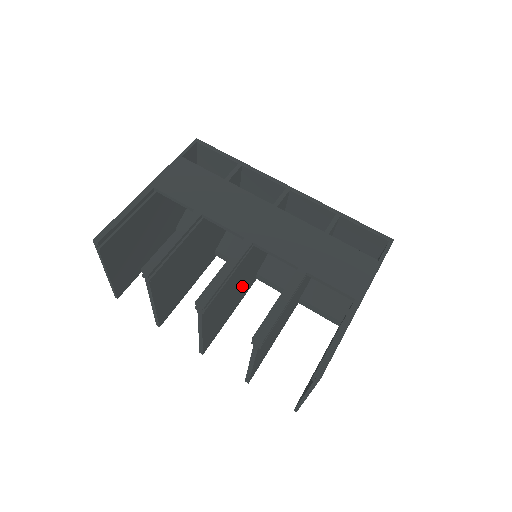
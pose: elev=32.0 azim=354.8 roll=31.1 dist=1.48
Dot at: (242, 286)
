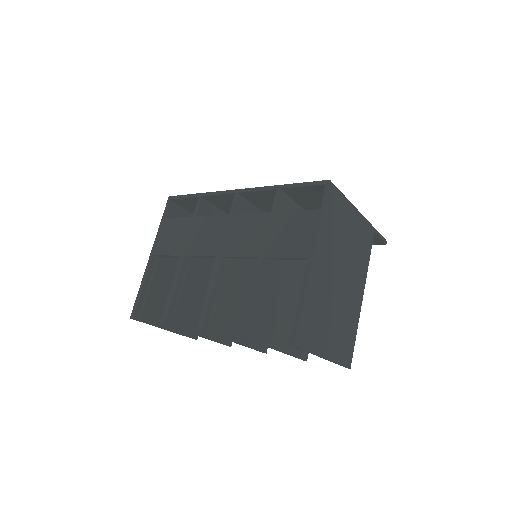
Dot at: occluded
